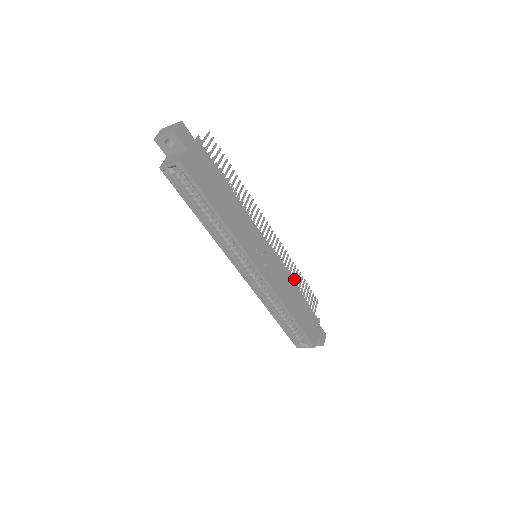
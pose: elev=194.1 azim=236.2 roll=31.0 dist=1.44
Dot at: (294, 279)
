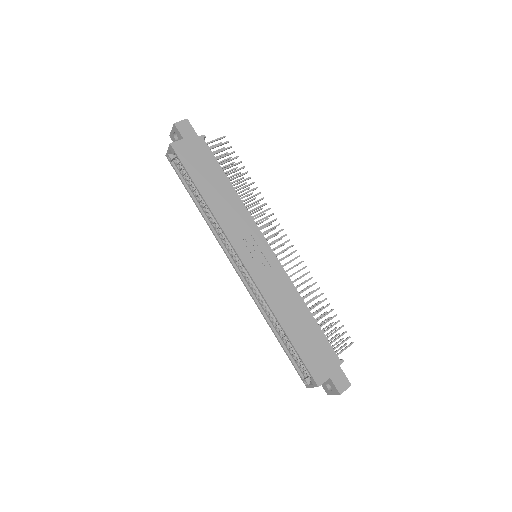
Dot at: (311, 300)
